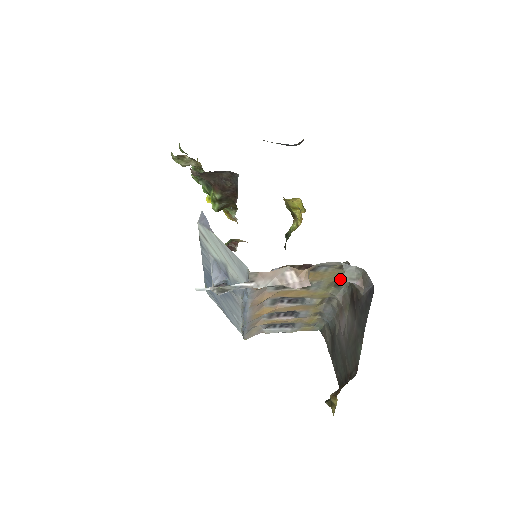
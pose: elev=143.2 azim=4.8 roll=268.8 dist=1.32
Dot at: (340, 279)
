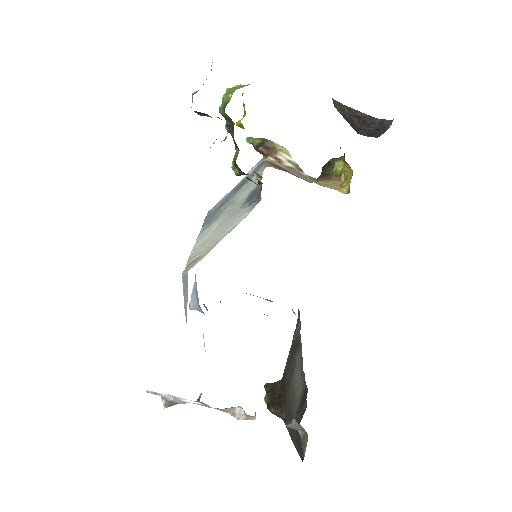
Dot at: occluded
